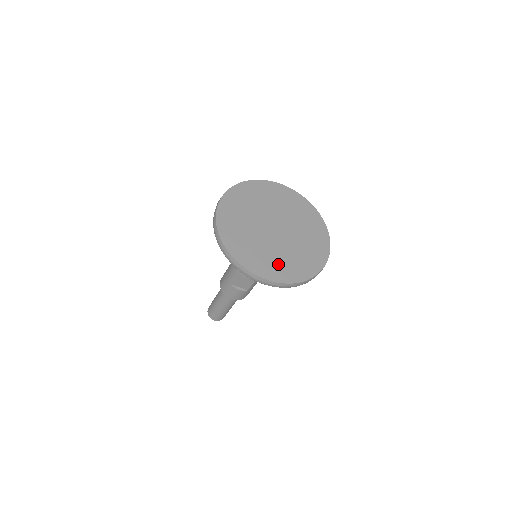
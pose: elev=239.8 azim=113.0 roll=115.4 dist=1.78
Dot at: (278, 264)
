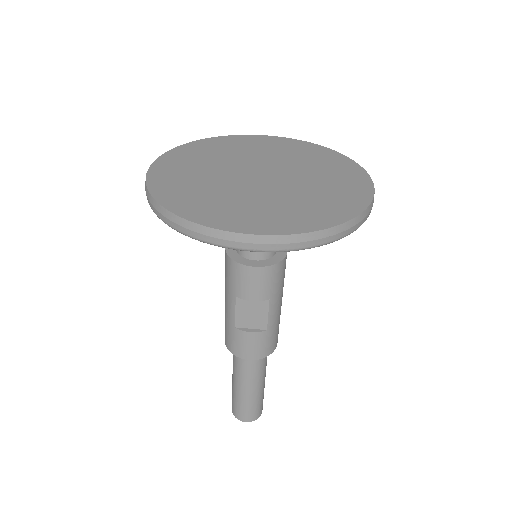
Dot at: (274, 212)
